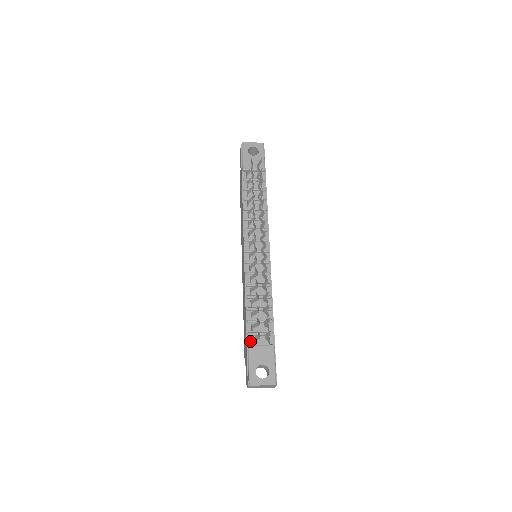
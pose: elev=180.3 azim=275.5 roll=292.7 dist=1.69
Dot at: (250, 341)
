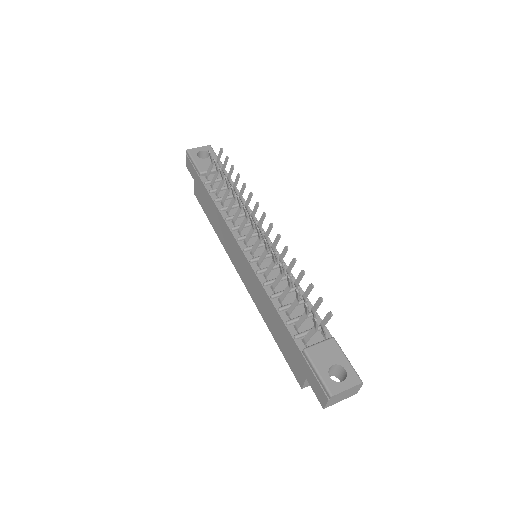
Dot at: (302, 345)
